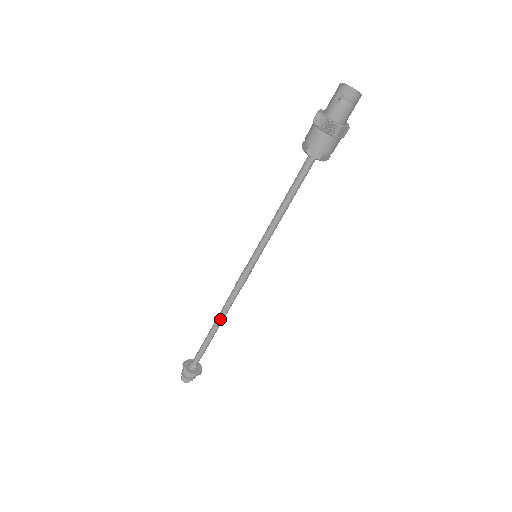
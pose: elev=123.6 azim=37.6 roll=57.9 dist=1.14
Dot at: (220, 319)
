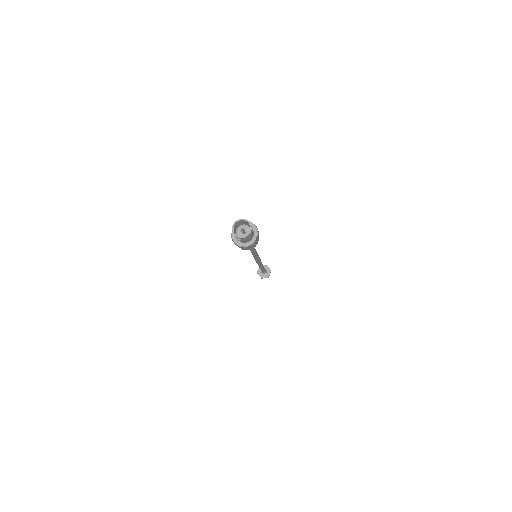
Dot at: (261, 267)
